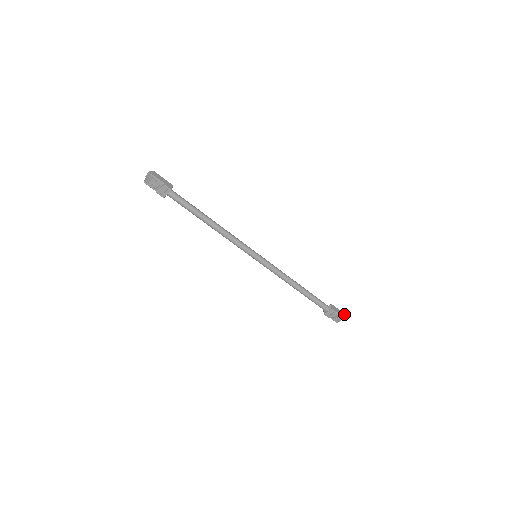
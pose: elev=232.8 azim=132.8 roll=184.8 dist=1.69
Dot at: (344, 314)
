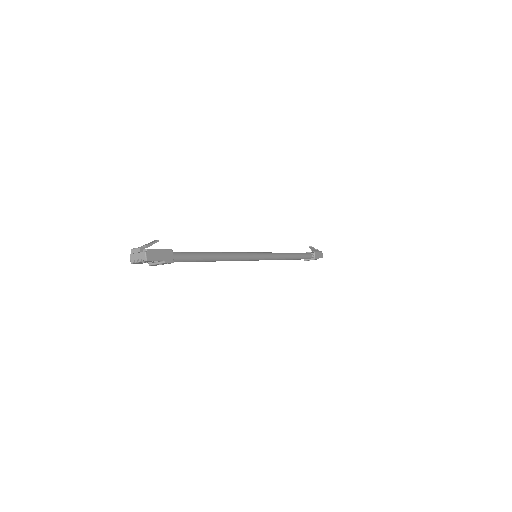
Dot at: (322, 253)
